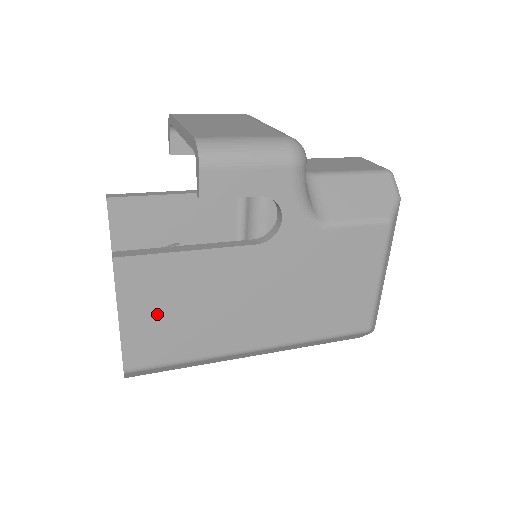
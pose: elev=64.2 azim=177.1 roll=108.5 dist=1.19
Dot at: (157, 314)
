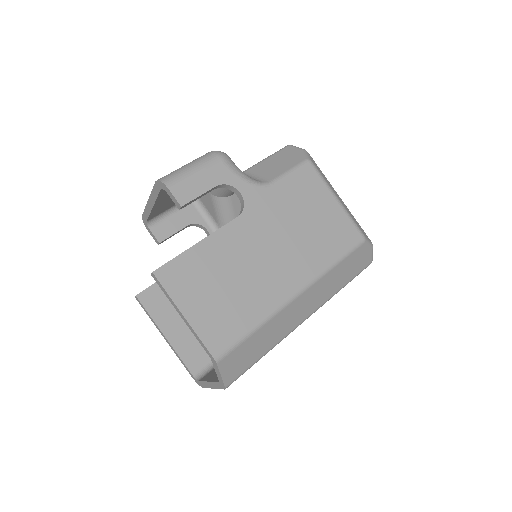
Dot at: (208, 300)
